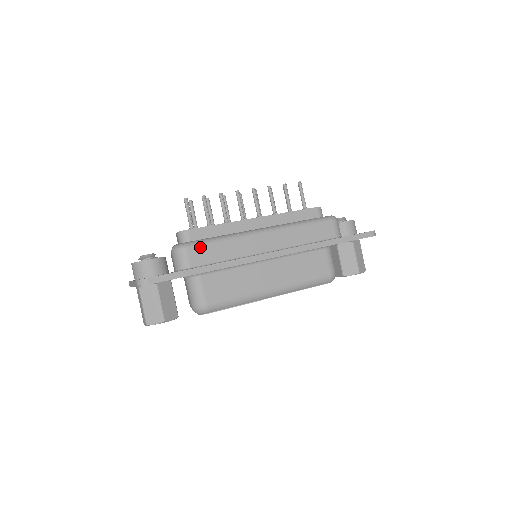
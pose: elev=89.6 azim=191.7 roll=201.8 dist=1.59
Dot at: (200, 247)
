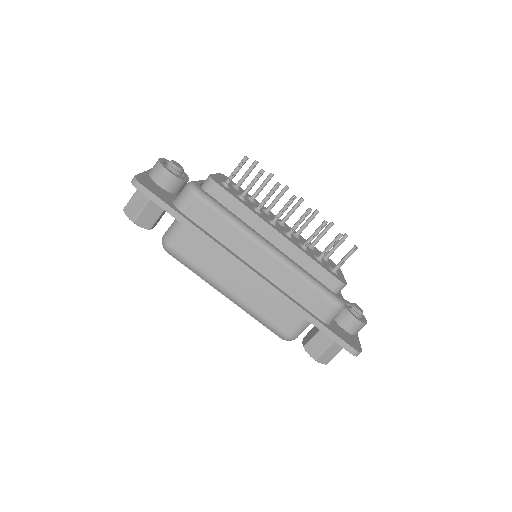
Dot at: (205, 205)
